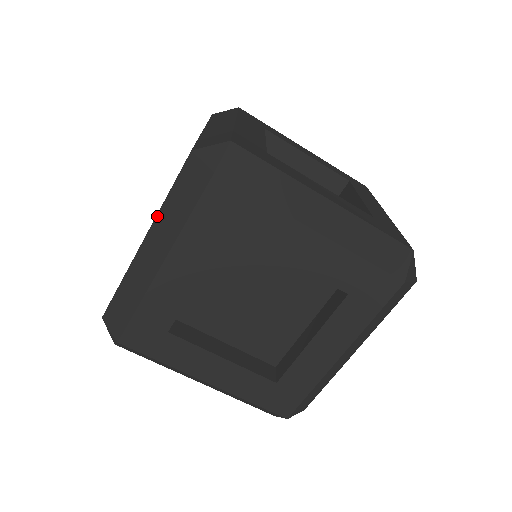
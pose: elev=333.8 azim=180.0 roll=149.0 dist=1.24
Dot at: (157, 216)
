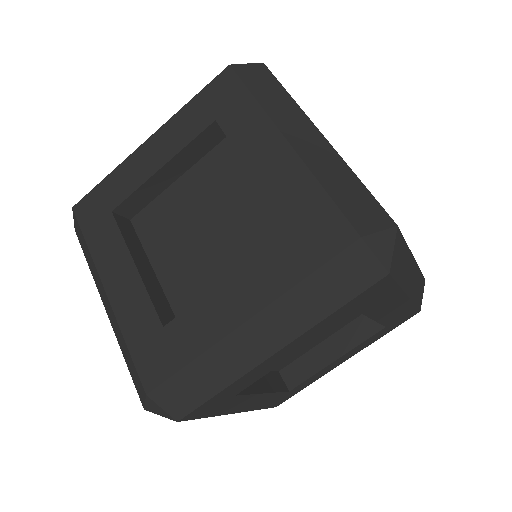
Dot at: occluded
